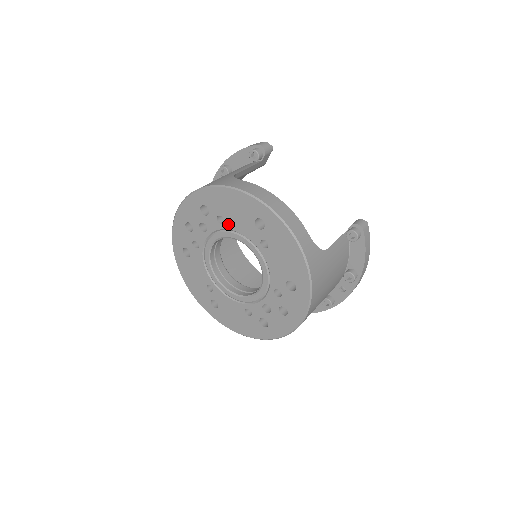
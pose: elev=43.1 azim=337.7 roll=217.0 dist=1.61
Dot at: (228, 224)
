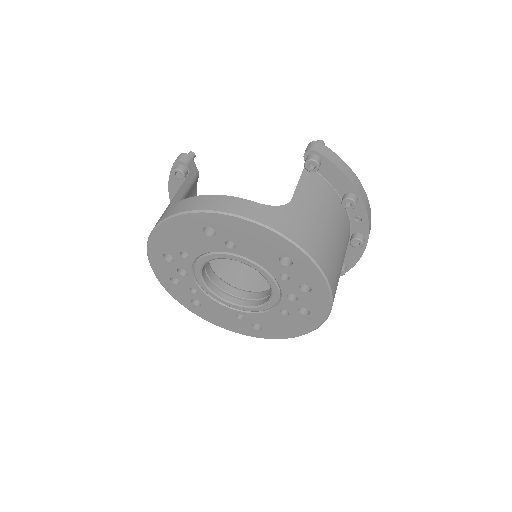
Dot at: (192, 253)
